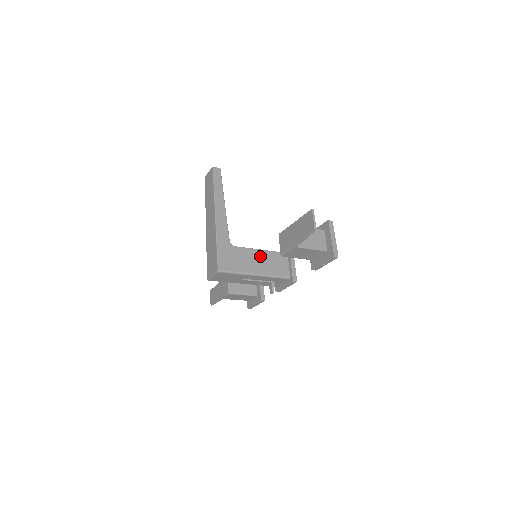
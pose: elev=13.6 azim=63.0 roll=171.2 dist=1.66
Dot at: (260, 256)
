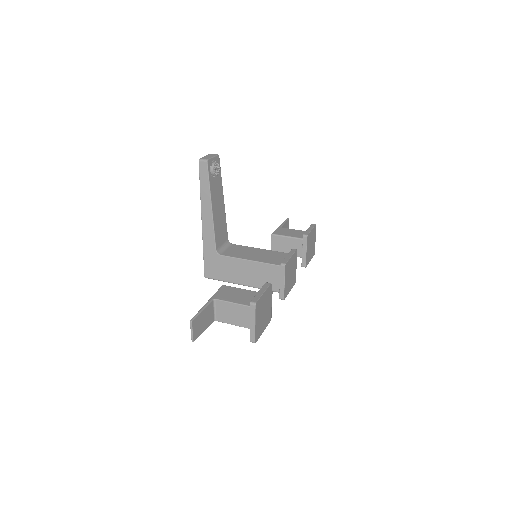
Dot at: (247, 267)
